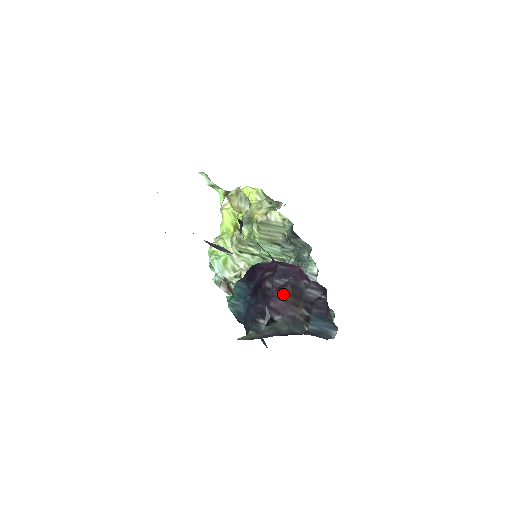
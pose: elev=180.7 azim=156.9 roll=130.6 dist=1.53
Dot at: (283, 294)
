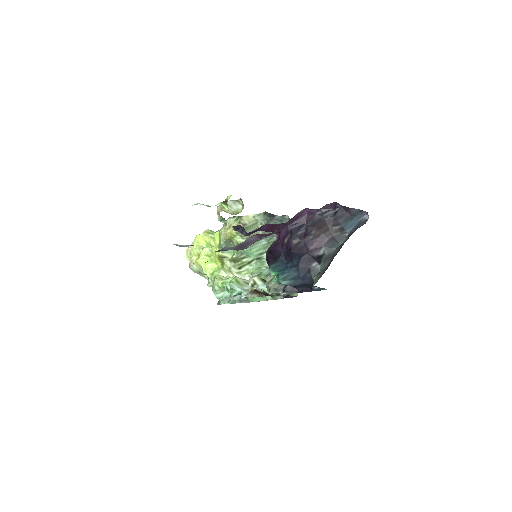
Dot at: (311, 235)
